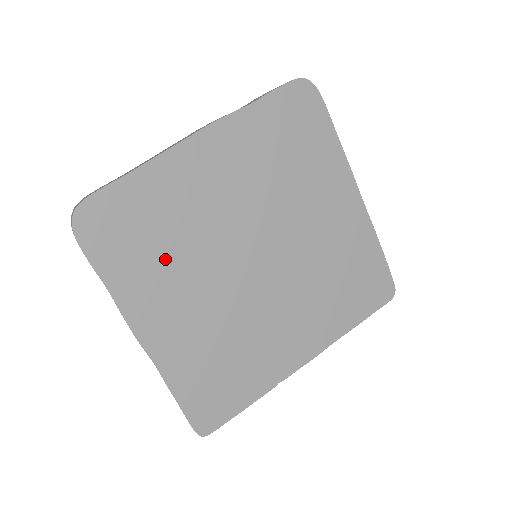
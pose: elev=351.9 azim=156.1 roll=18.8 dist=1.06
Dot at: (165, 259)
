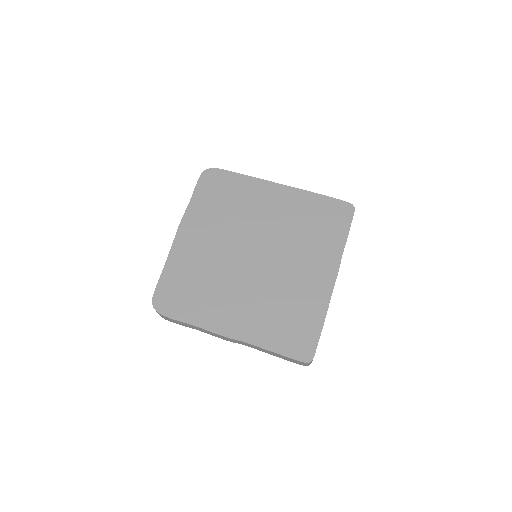
Dot at: (209, 292)
